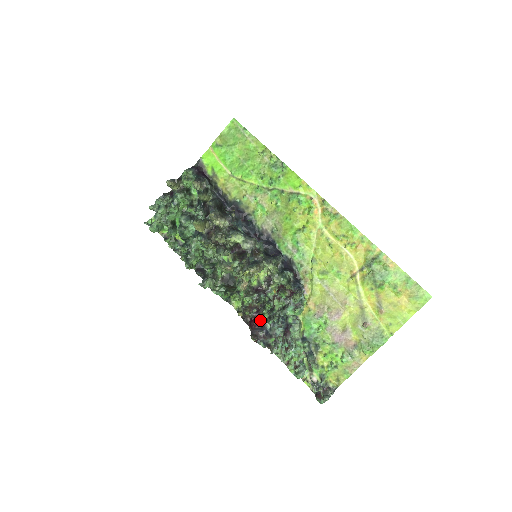
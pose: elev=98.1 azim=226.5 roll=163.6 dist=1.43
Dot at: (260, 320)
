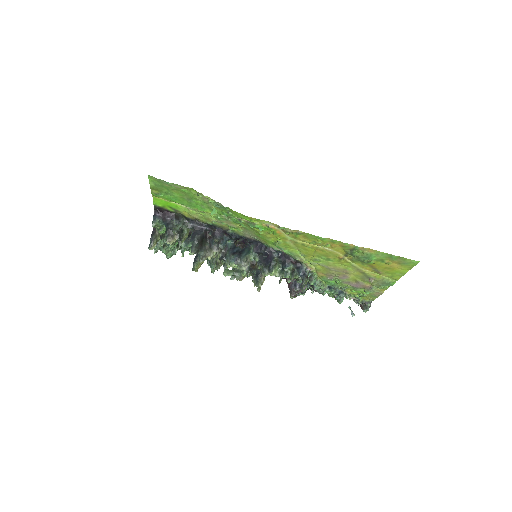
Dot at: occluded
